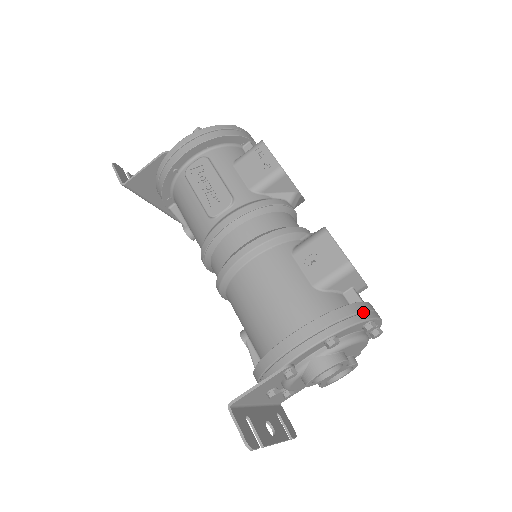
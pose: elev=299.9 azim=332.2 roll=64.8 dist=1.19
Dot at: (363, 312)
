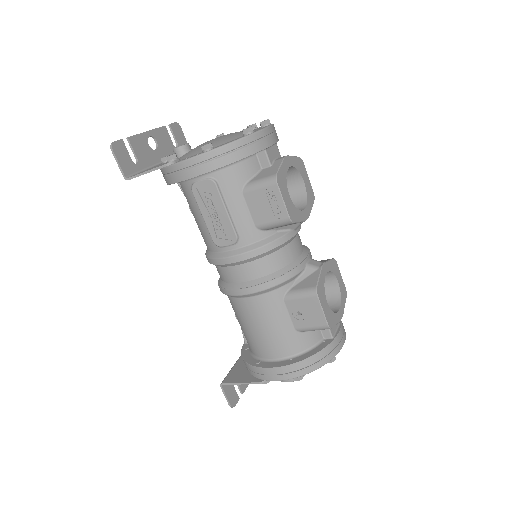
Dot at: (328, 355)
